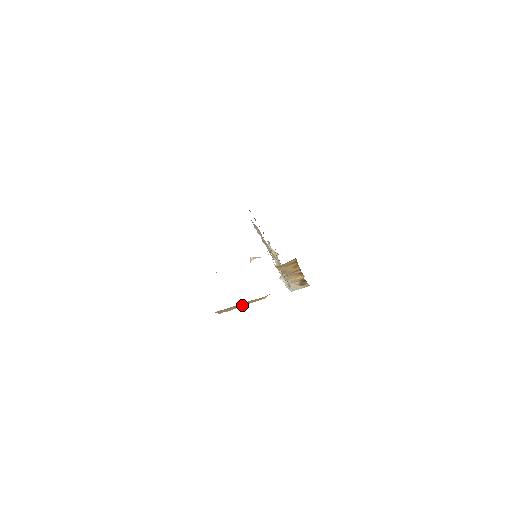
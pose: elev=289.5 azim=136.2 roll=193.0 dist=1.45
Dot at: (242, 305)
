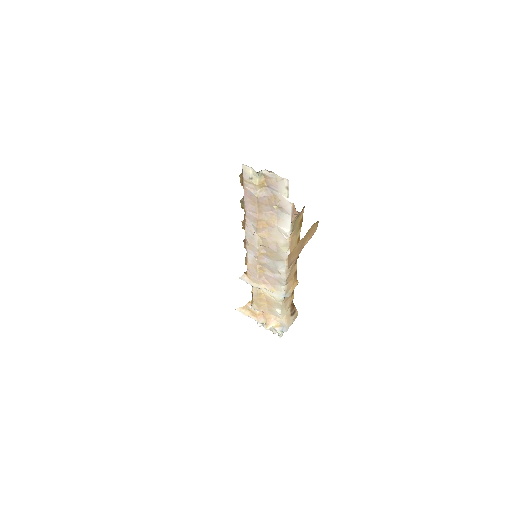
Dot at: (302, 247)
